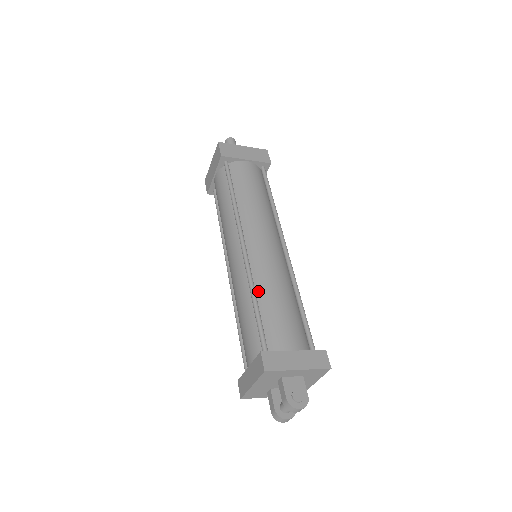
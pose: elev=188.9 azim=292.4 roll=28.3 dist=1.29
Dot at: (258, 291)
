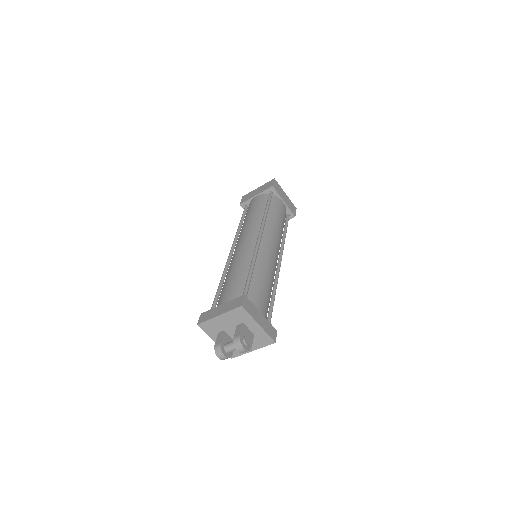
Dot at: (256, 268)
